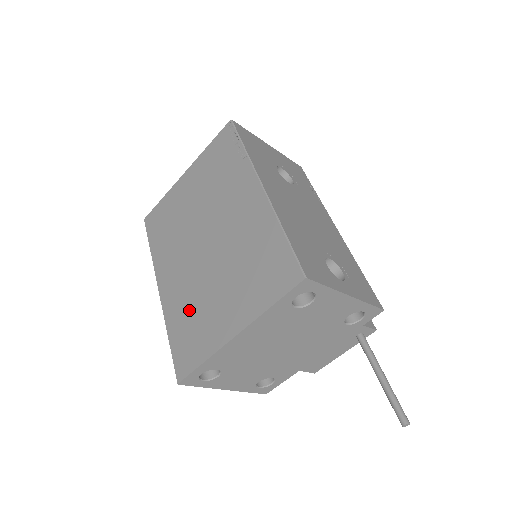
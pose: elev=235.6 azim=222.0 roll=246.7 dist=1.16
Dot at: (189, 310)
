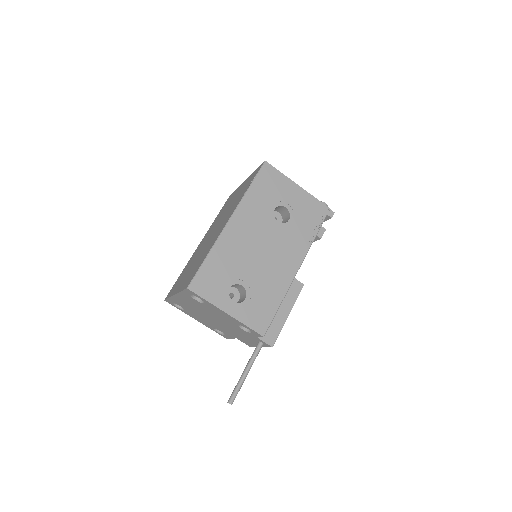
Dot at: occluded
